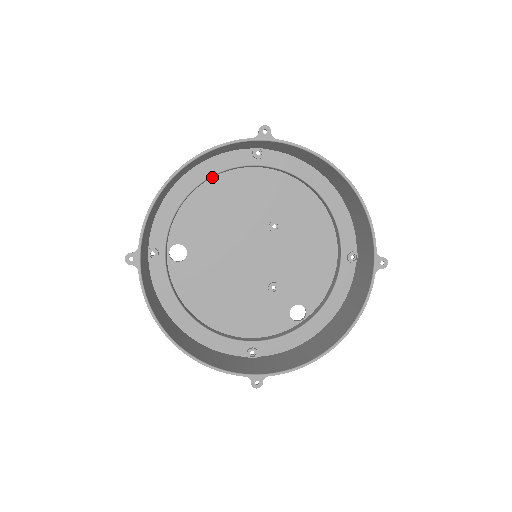
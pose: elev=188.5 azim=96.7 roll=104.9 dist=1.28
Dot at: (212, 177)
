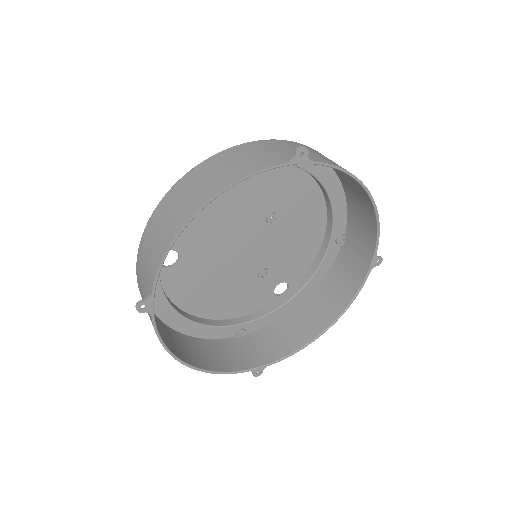
Dot at: occluded
